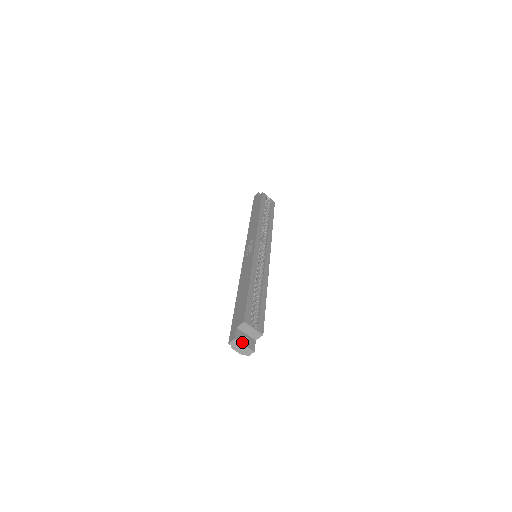
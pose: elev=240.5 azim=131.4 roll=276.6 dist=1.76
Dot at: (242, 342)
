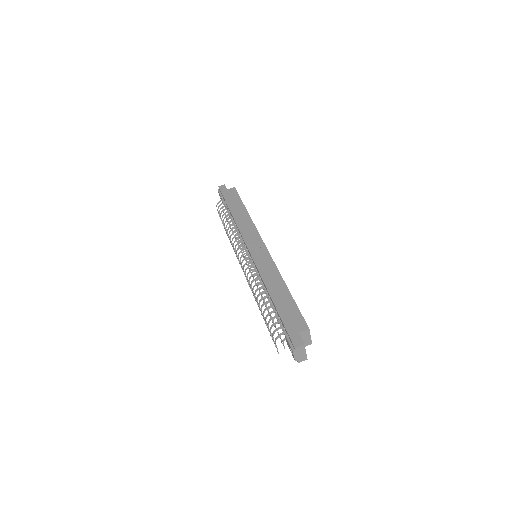
Dot at: (305, 349)
